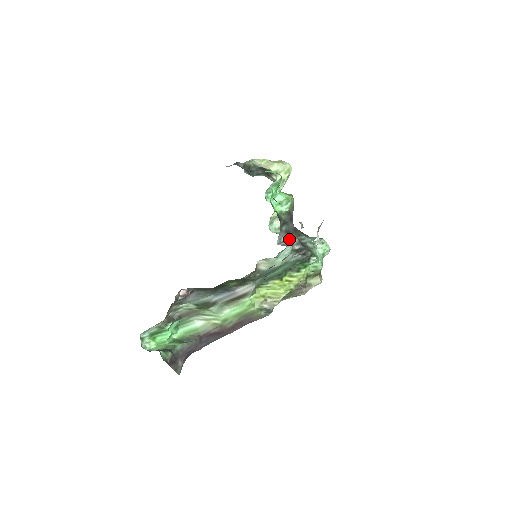
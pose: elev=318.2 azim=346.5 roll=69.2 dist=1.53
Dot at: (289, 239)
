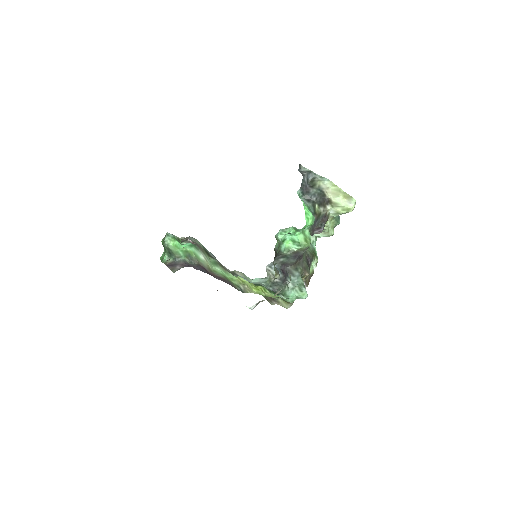
Dot at: (278, 269)
